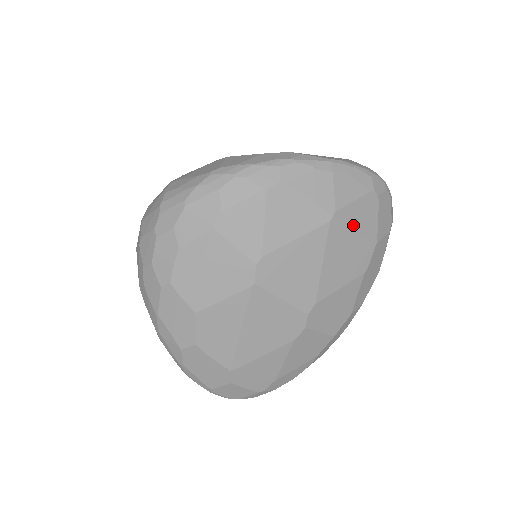
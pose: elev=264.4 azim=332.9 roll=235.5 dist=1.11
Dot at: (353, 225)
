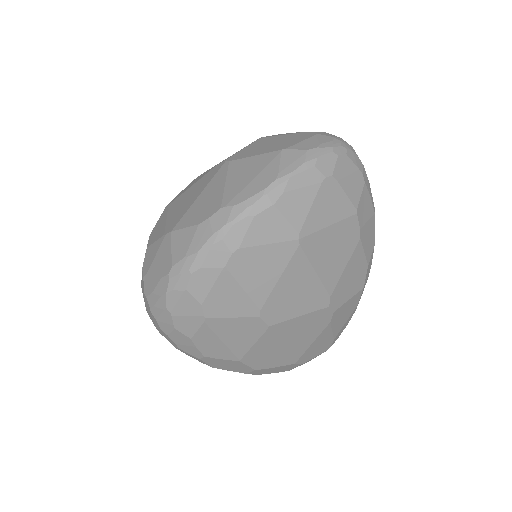
Dot at: (323, 224)
